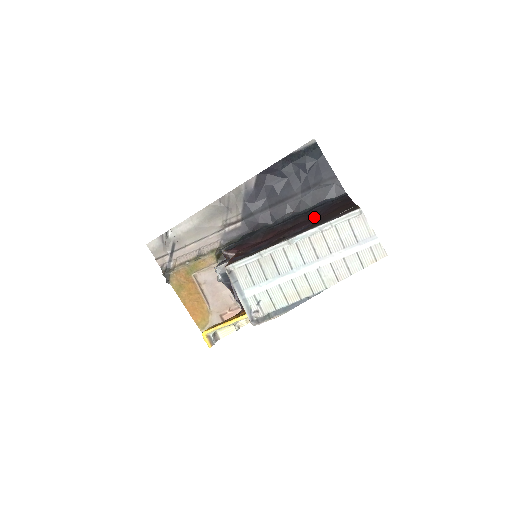
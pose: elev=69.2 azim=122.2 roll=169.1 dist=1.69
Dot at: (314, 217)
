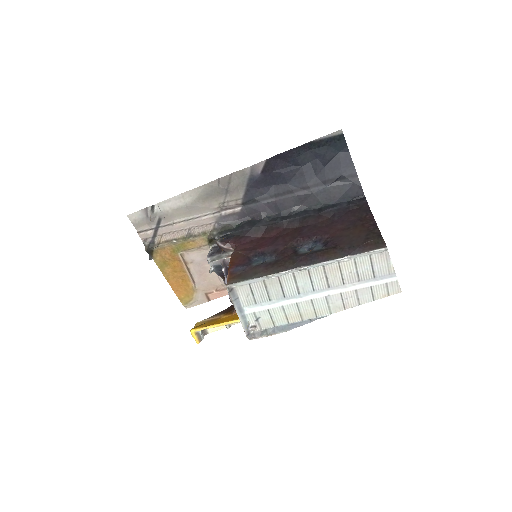
Dot at: (326, 223)
